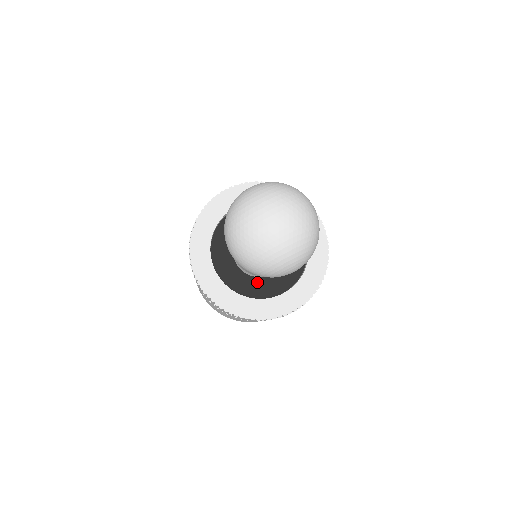
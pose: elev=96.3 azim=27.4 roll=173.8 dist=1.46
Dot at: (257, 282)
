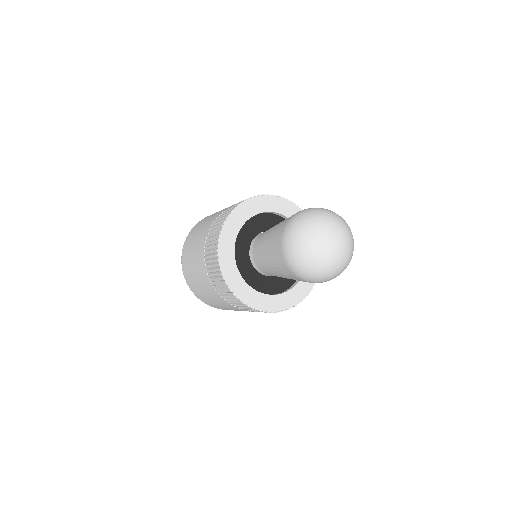
Dot at: (250, 268)
